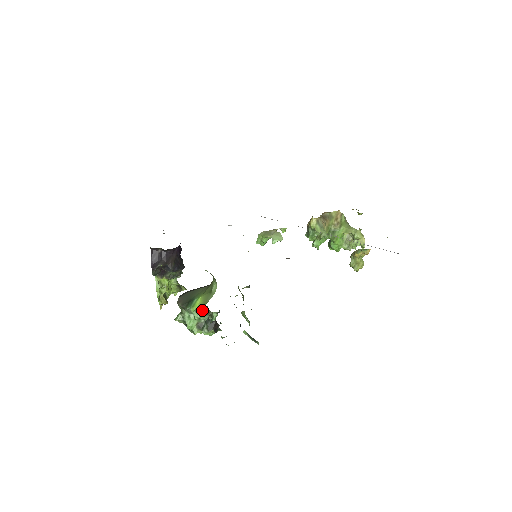
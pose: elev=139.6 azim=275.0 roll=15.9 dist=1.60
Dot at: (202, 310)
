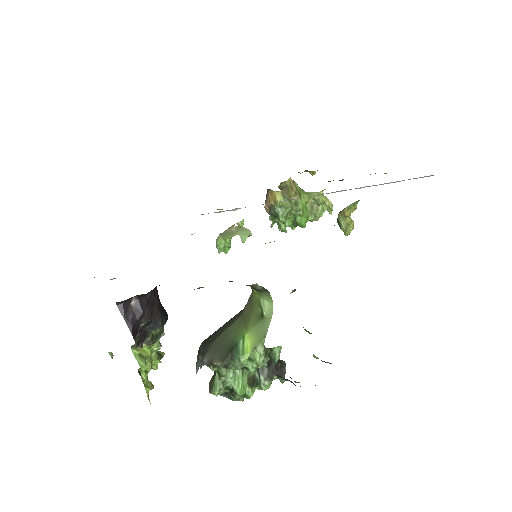
Dot at: (261, 351)
